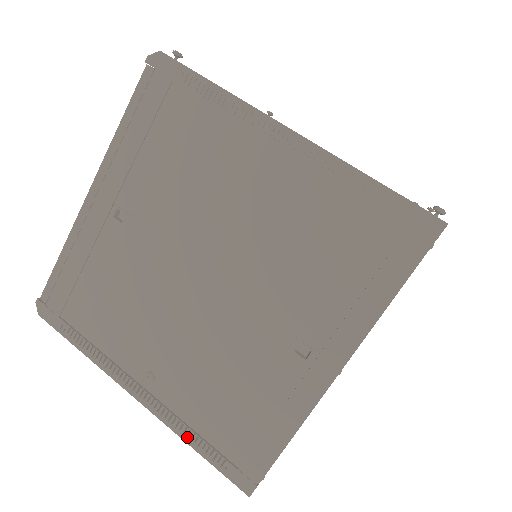
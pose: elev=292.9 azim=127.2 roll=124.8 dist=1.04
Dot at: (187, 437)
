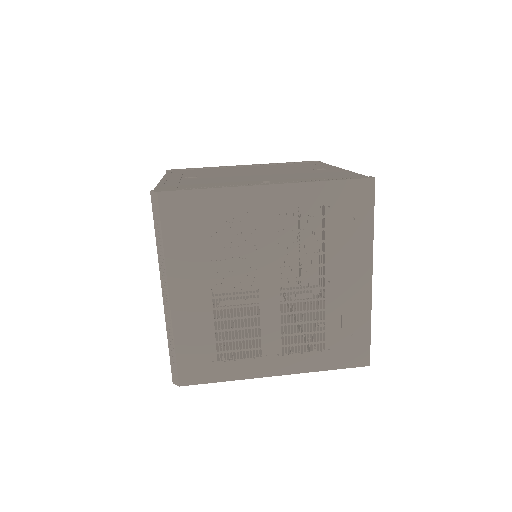
Dot at: (316, 181)
